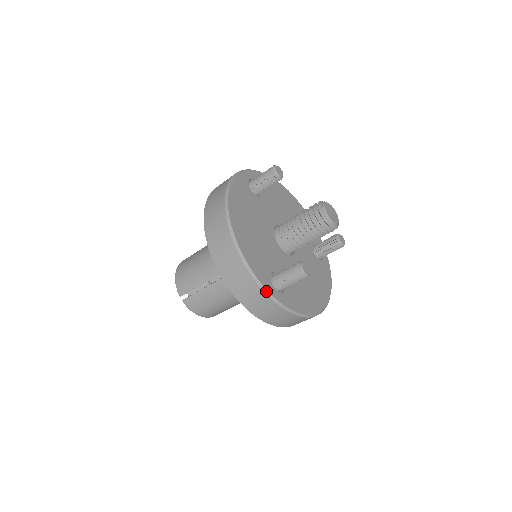
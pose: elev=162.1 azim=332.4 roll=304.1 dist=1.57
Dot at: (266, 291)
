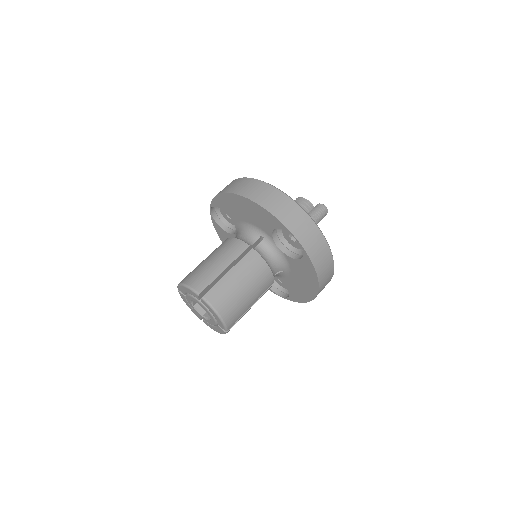
Dot at: (308, 215)
